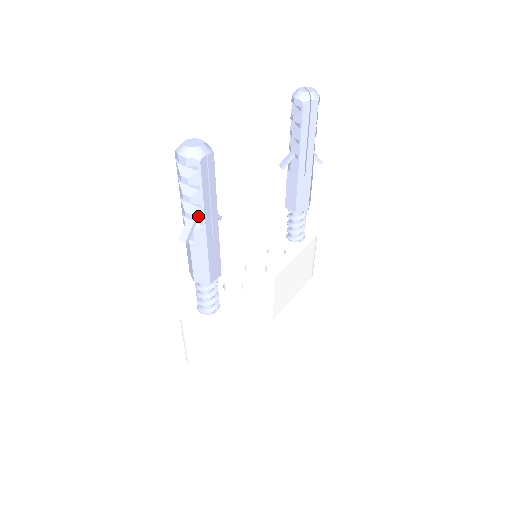
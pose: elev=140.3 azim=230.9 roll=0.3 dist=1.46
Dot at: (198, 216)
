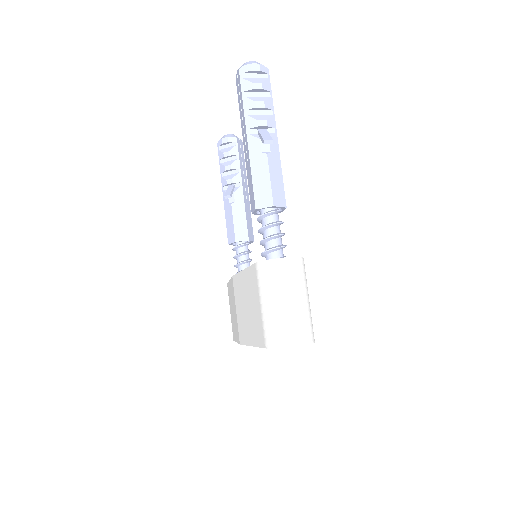
Dot at: (271, 122)
